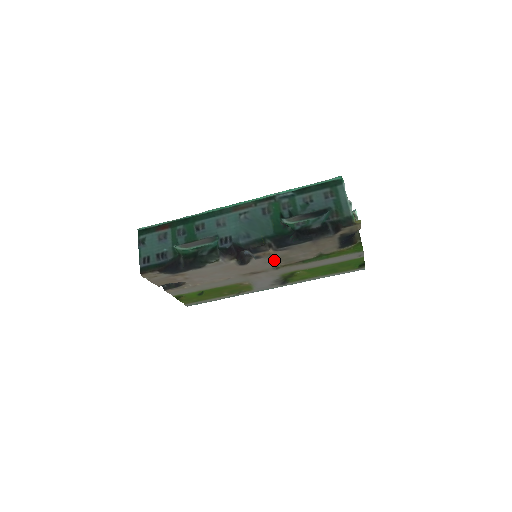
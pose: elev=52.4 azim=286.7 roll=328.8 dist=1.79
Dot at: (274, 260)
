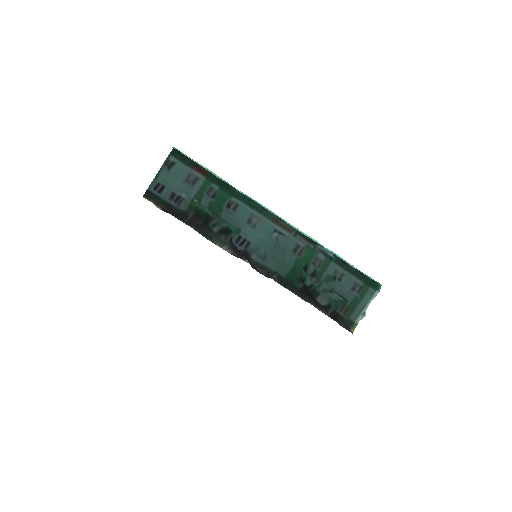
Dot at: occluded
